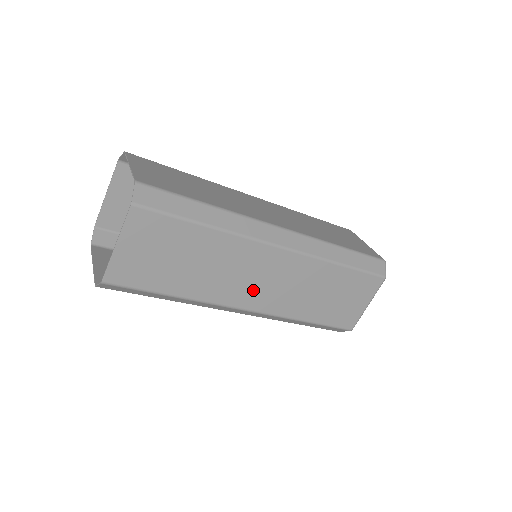
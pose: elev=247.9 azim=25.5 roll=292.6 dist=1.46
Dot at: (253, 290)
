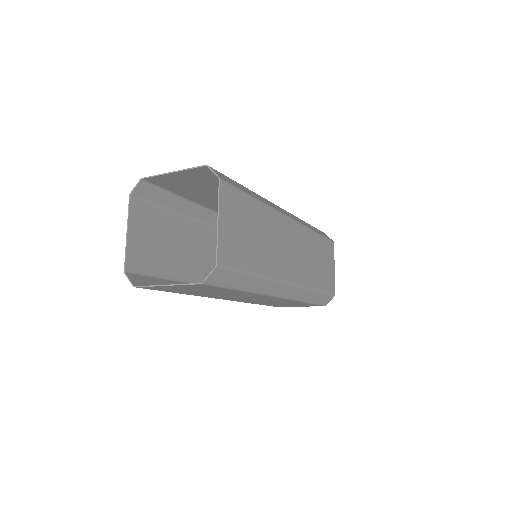
Dot at: (237, 298)
